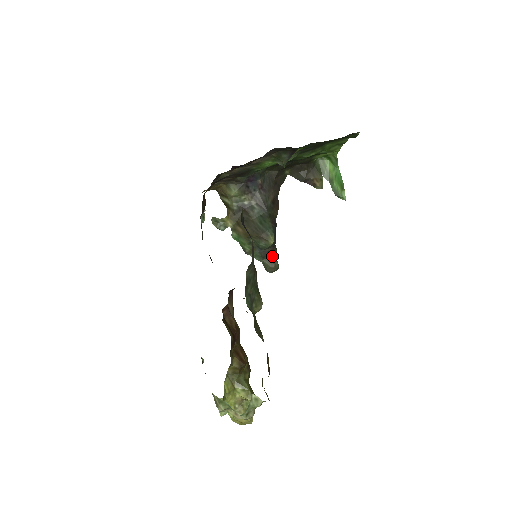
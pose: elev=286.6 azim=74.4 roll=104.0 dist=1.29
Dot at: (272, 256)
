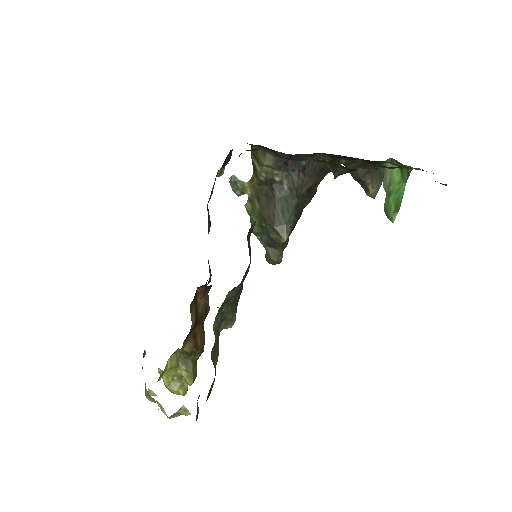
Dot at: (279, 248)
